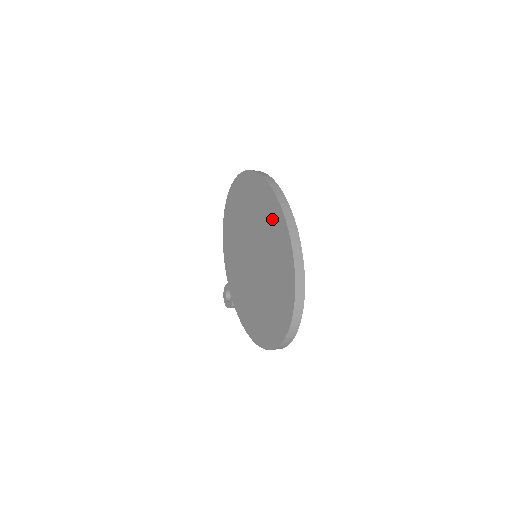
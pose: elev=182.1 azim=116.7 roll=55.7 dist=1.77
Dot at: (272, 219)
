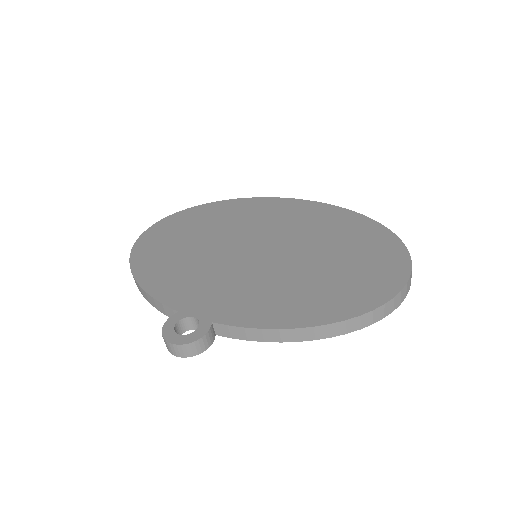
Dot at: (288, 210)
